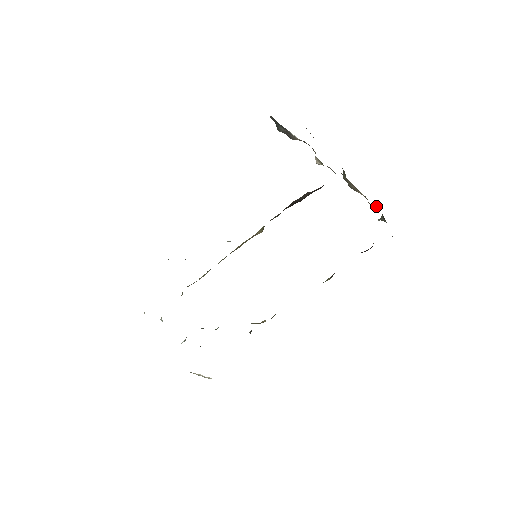
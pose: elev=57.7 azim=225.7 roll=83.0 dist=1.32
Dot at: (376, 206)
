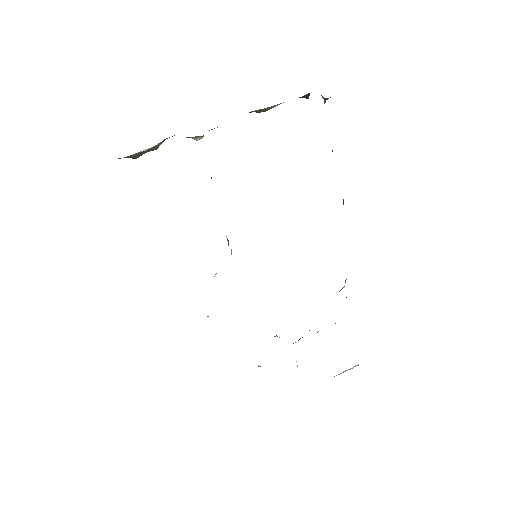
Dot at: (307, 95)
